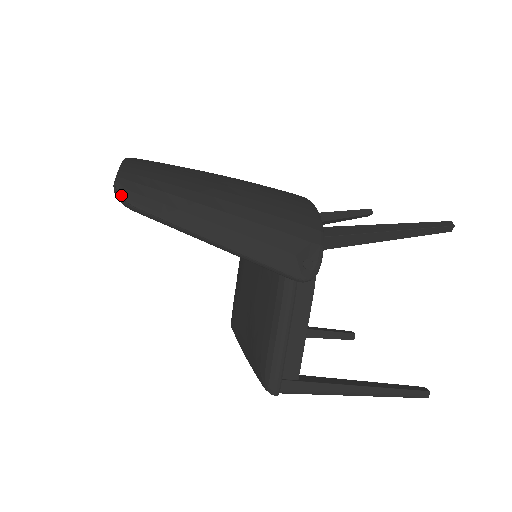
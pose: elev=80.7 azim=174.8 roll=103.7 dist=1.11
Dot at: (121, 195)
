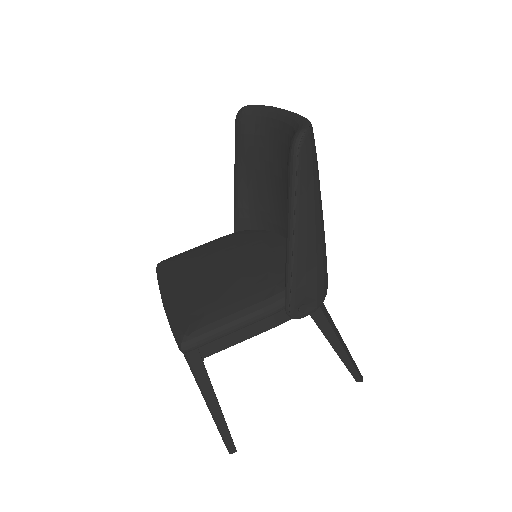
Dot at: (302, 141)
